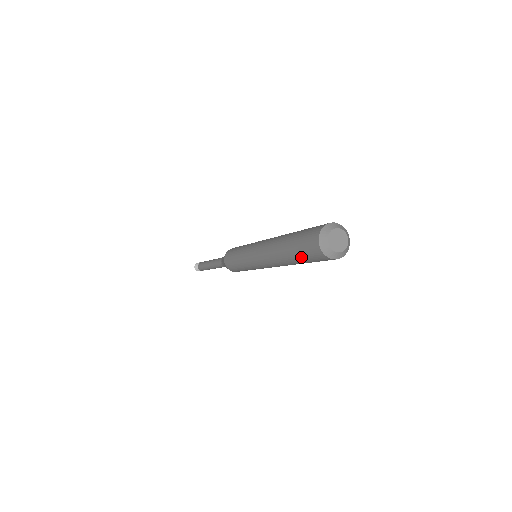
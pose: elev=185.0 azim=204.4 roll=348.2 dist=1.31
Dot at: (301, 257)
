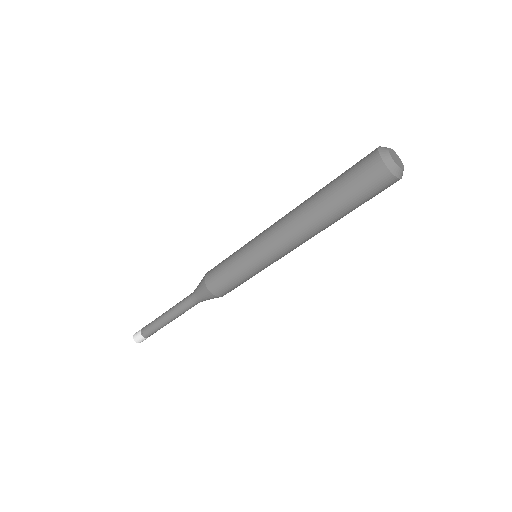
Dot at: (342, 176)
